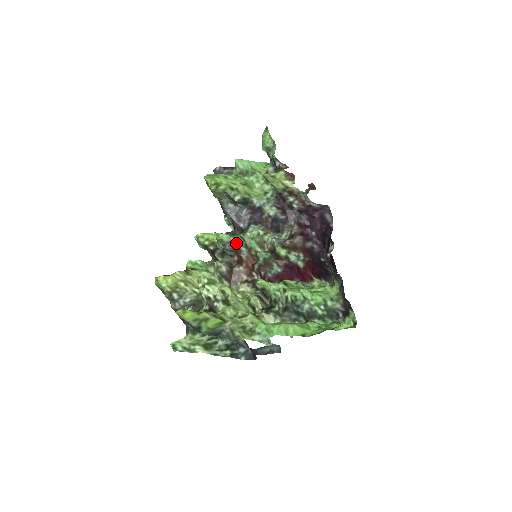
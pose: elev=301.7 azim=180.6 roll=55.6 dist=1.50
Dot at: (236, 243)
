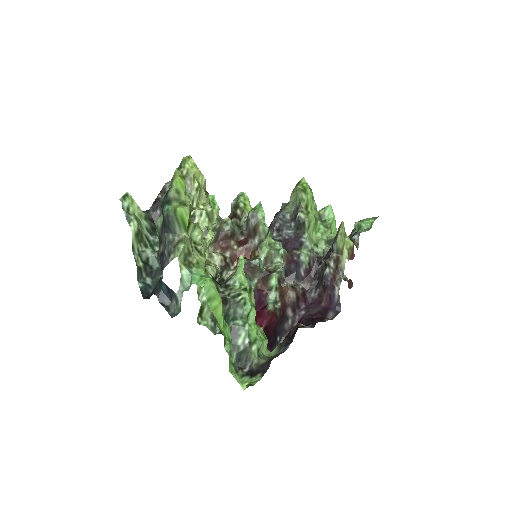
Dot at: (261, 228)
